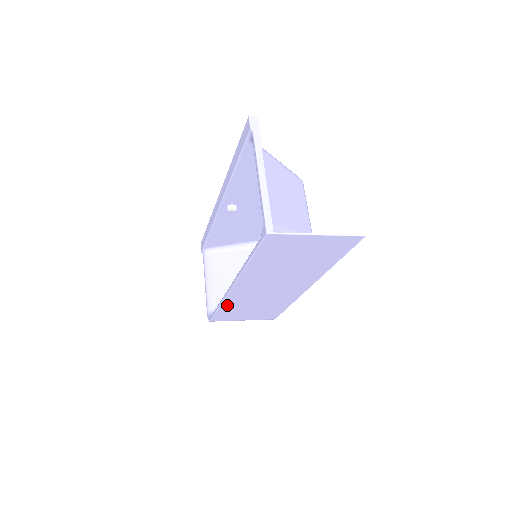
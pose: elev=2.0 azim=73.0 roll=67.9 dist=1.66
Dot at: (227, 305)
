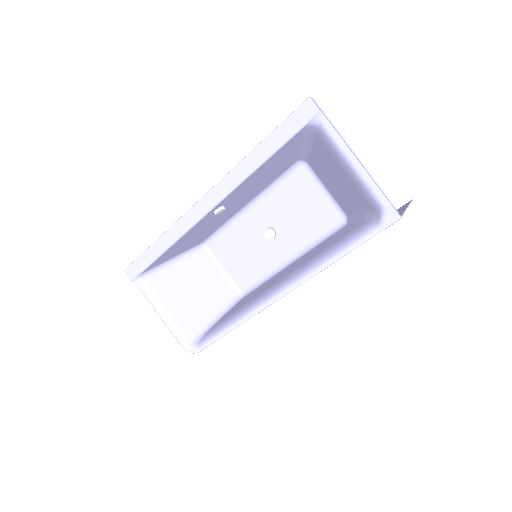
Dot at: occluded
